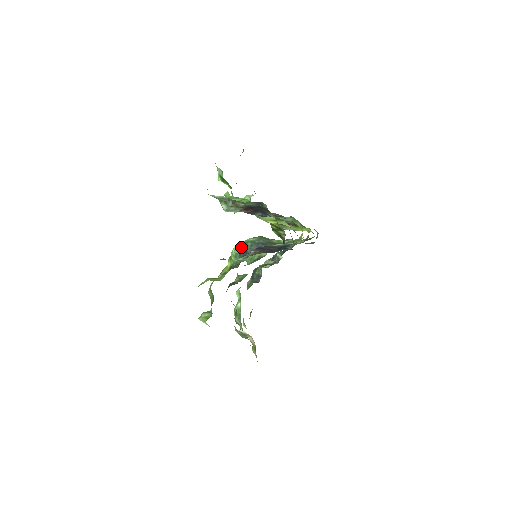
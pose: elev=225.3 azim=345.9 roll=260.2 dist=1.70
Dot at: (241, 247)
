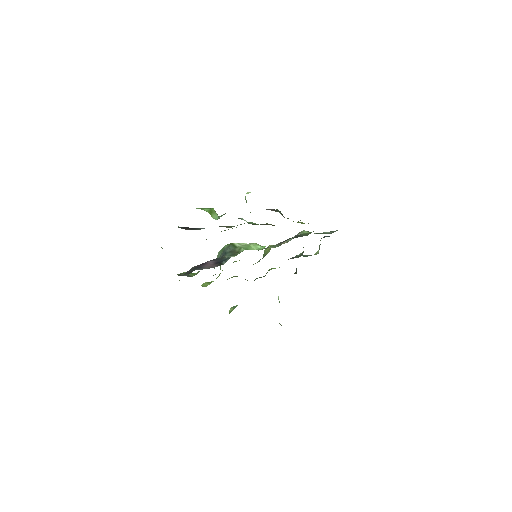
Dot at: (219, 254)
